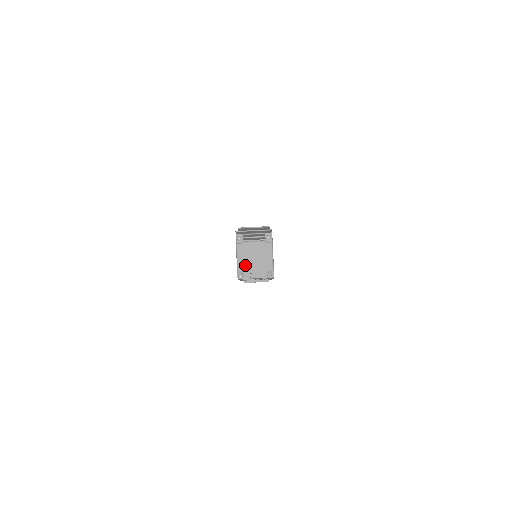
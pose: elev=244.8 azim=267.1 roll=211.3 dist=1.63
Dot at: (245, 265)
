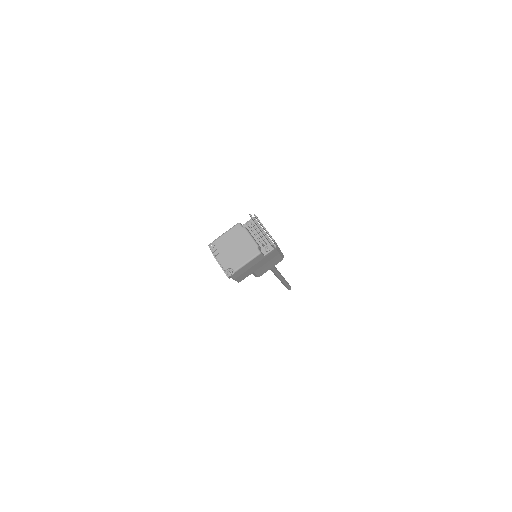
Dot at: (224, 243)
